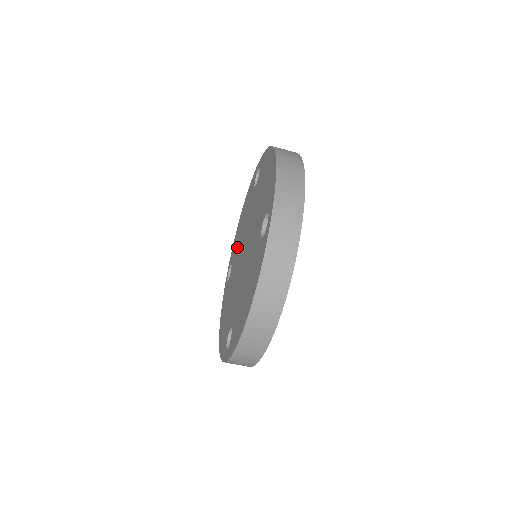
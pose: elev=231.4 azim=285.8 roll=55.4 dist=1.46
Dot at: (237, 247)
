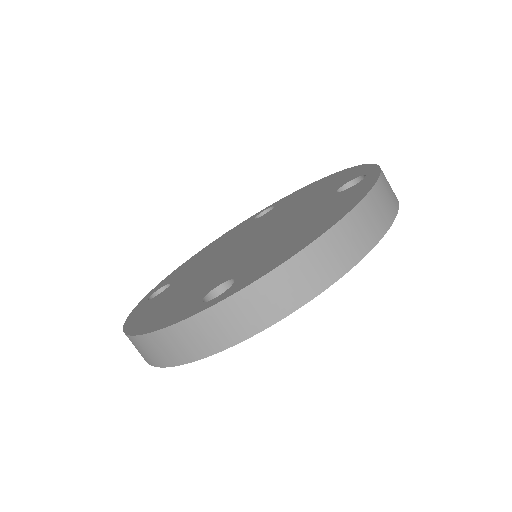
Dot at: (197, 263)
